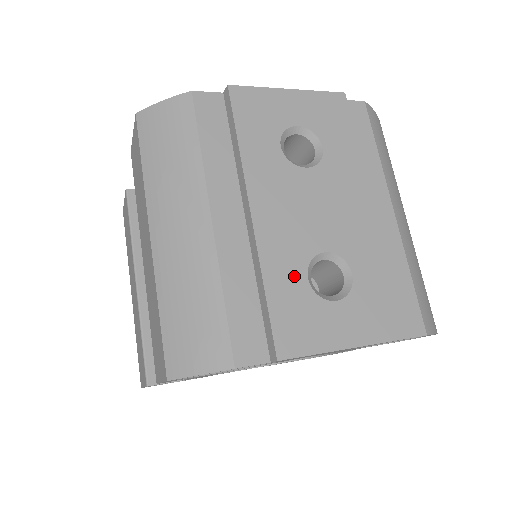
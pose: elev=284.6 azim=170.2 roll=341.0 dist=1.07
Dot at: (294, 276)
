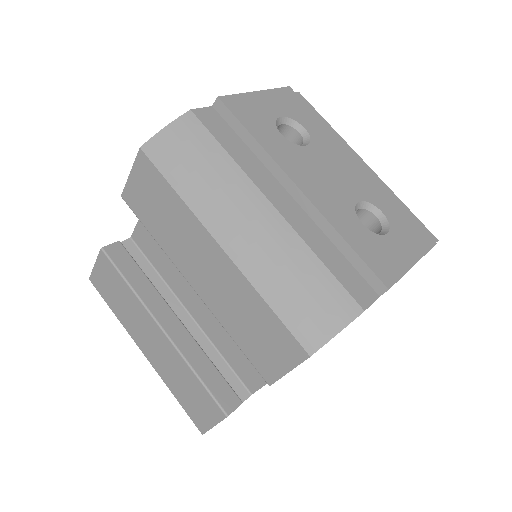
Dot at: (355, 225)
